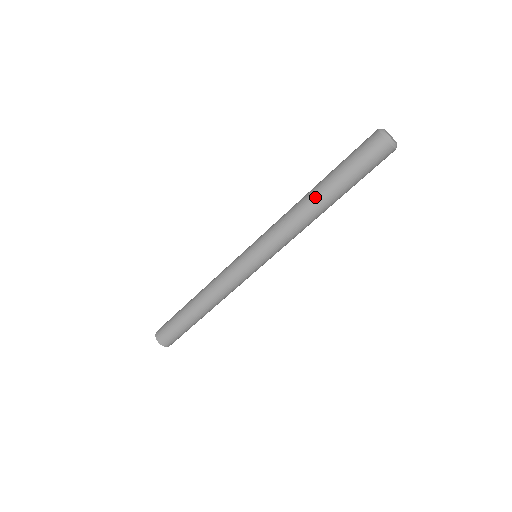
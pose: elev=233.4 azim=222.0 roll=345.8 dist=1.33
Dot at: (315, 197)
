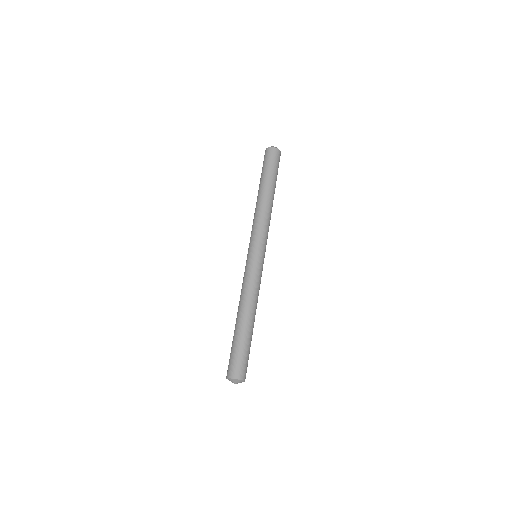
Dot at: occluded
